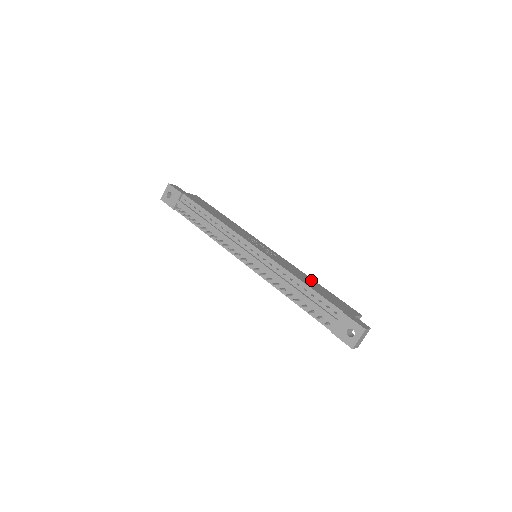
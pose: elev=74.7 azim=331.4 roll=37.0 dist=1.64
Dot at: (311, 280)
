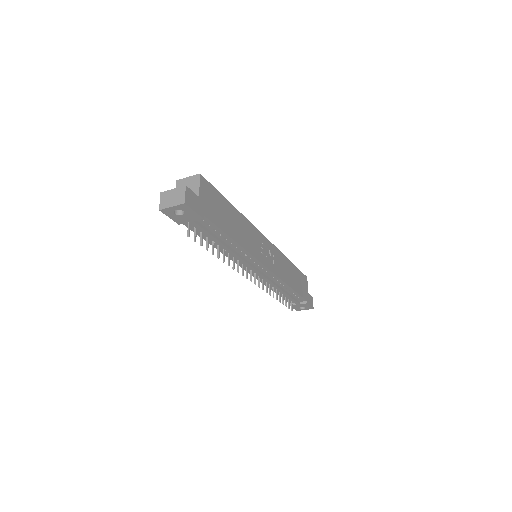
Dot at: (290, 266)
